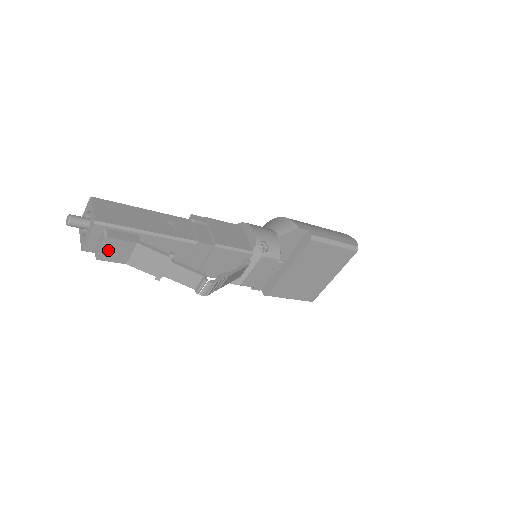
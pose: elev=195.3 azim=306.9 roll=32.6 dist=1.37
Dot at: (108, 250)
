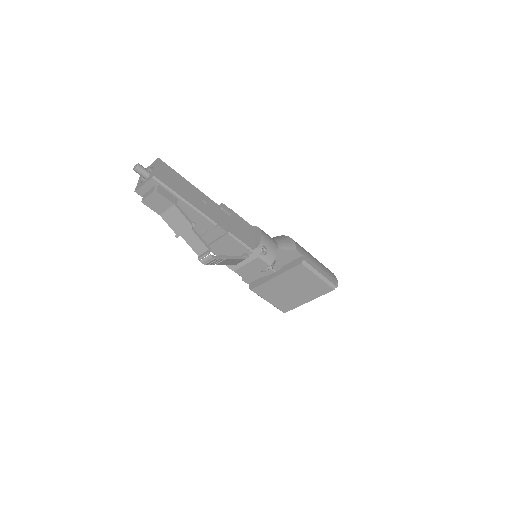
Dot at: (152, 200)
